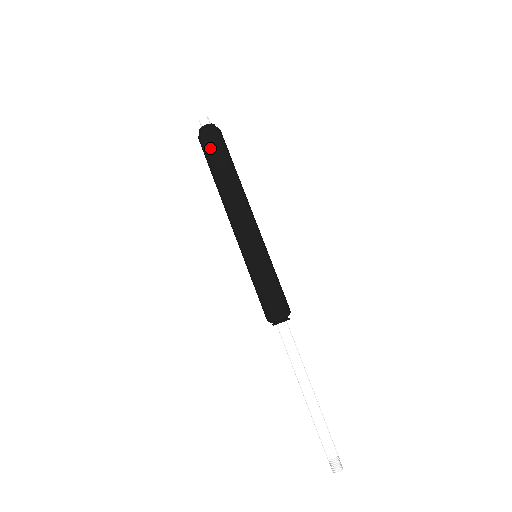
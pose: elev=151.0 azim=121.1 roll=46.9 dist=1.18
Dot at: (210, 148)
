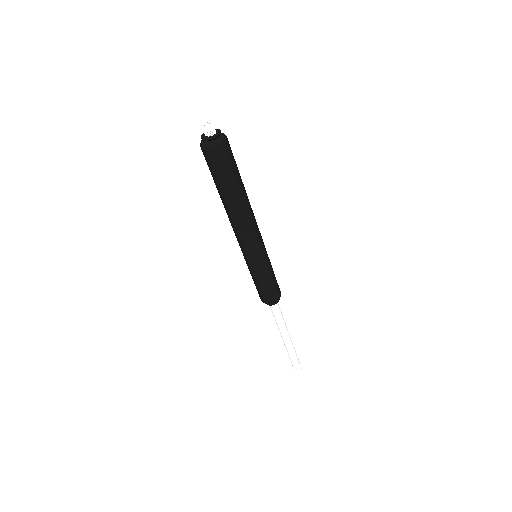
Dot at: (217, 168)
